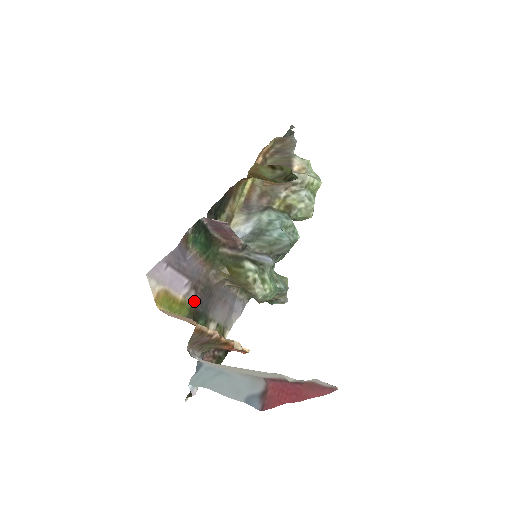
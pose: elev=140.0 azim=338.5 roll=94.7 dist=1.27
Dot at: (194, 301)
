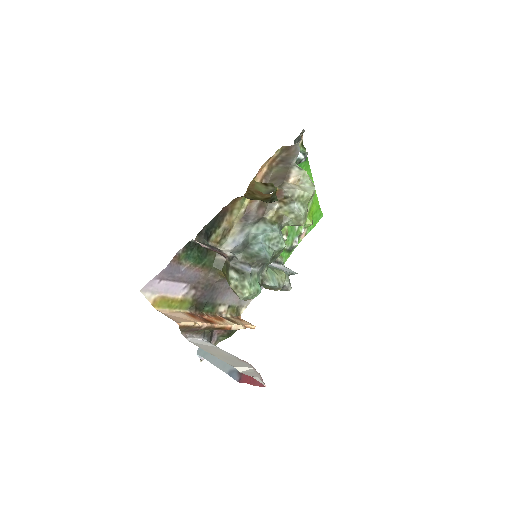
Dot at: (195, 297)
